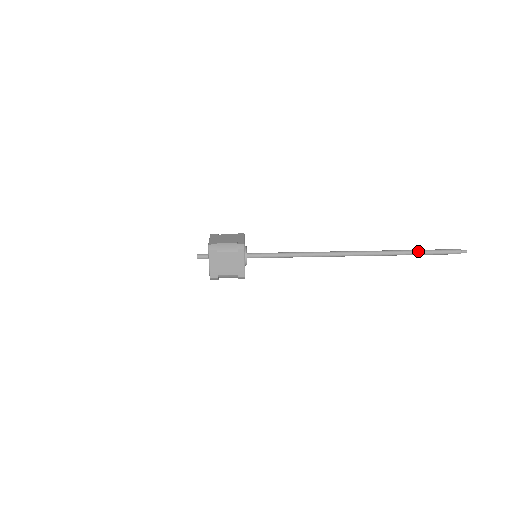
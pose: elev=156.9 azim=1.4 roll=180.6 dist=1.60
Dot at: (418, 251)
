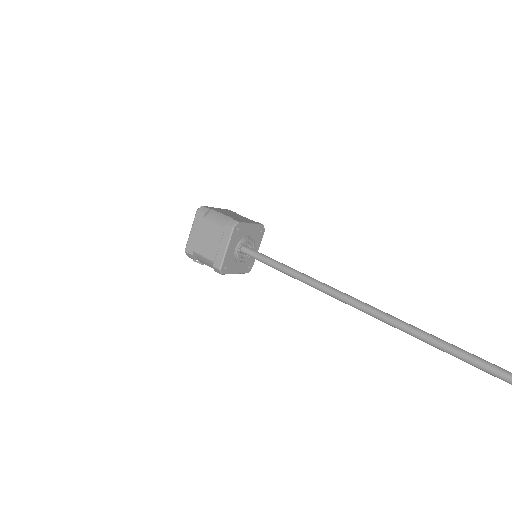
Dot at: out of frame
